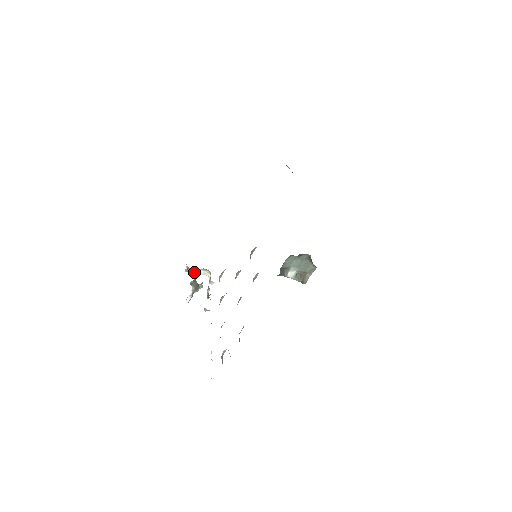
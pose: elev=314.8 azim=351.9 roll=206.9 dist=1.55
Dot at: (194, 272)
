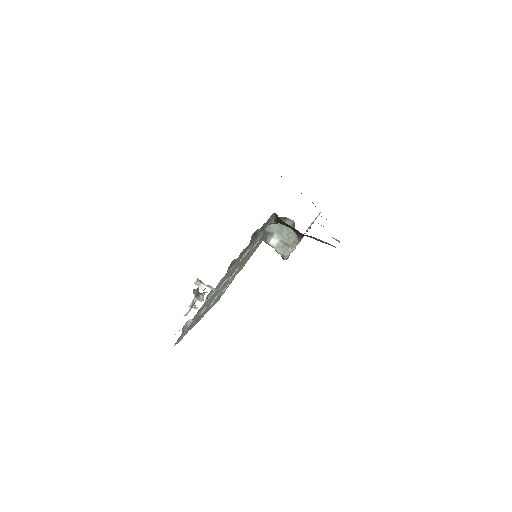
Dot at: (202, 288)
